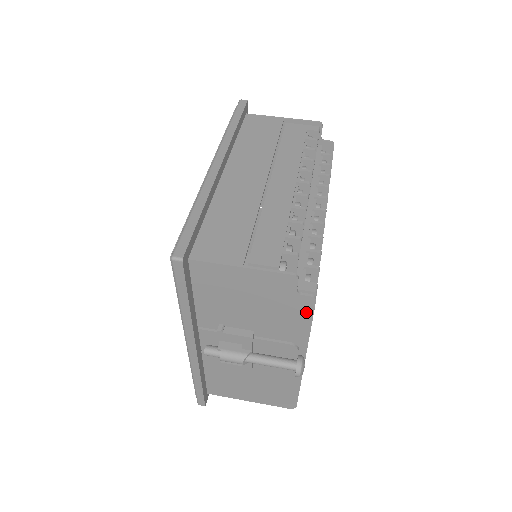
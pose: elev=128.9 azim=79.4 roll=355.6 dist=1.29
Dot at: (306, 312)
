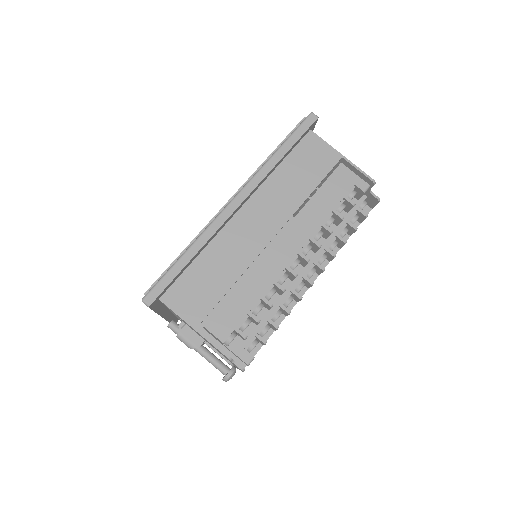
Dot at: occluded
